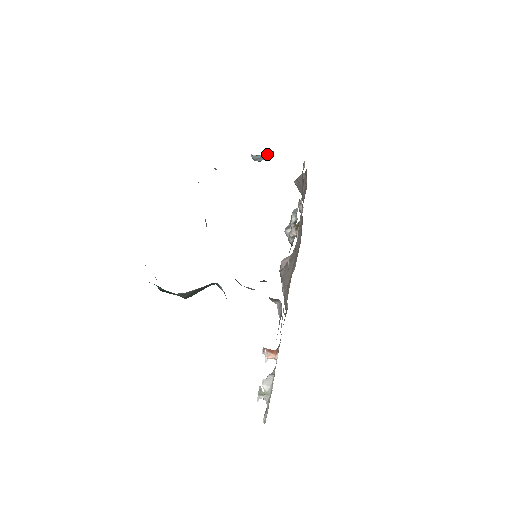
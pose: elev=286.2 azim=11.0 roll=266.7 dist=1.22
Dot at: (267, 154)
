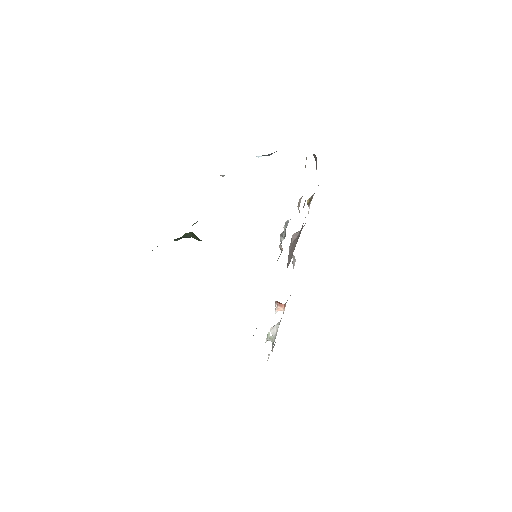
Dot at: (272, 153)
